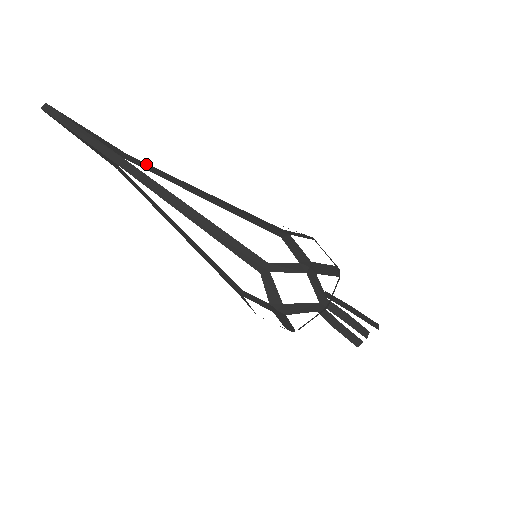
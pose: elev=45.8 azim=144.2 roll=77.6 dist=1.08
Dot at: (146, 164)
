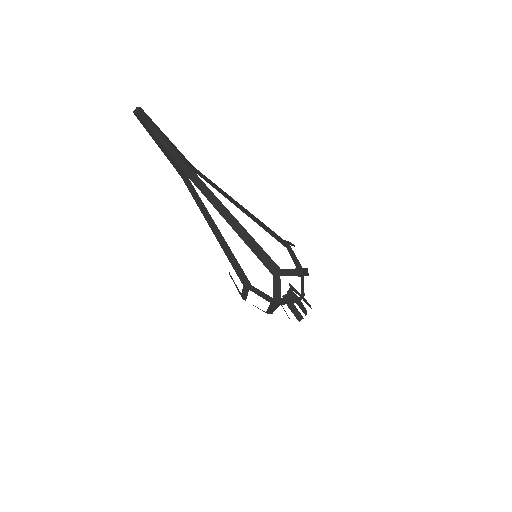
Dot at: (206, 177)
